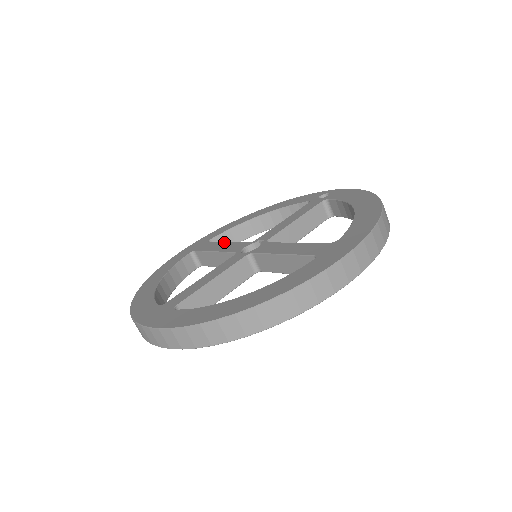
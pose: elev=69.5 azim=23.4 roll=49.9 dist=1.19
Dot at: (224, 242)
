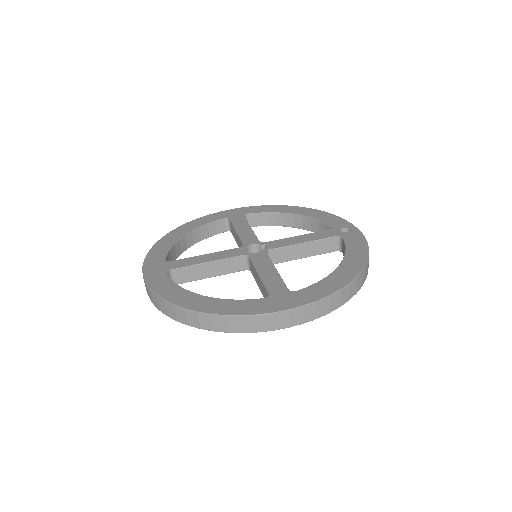
Dot at: (249, 226)
